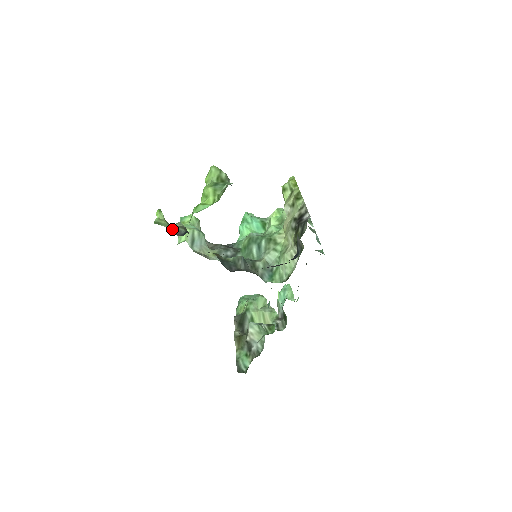
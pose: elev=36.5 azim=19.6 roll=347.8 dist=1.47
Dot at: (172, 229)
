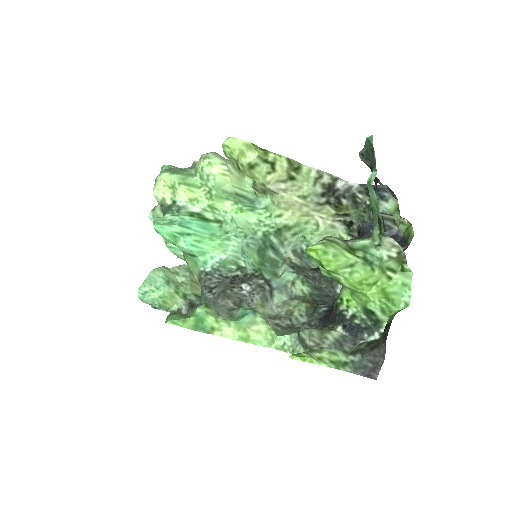
Dot at: (343, 347)
